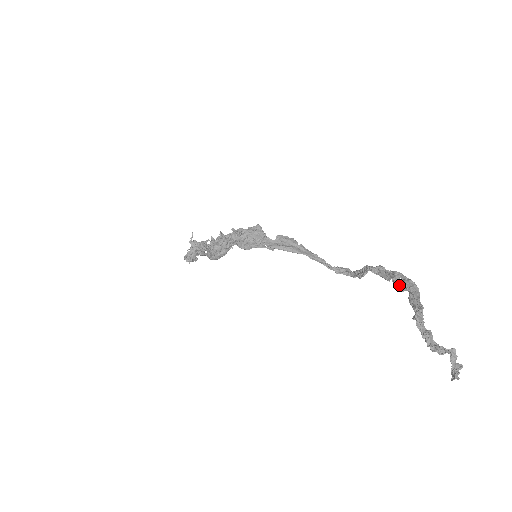
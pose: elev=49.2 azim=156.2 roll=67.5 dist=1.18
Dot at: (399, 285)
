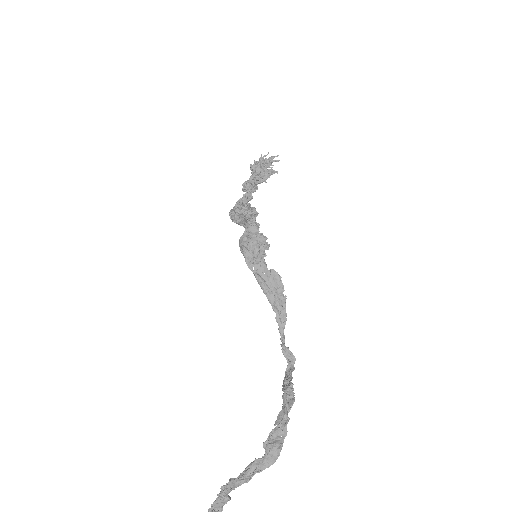
Dot at: (268, 441)
